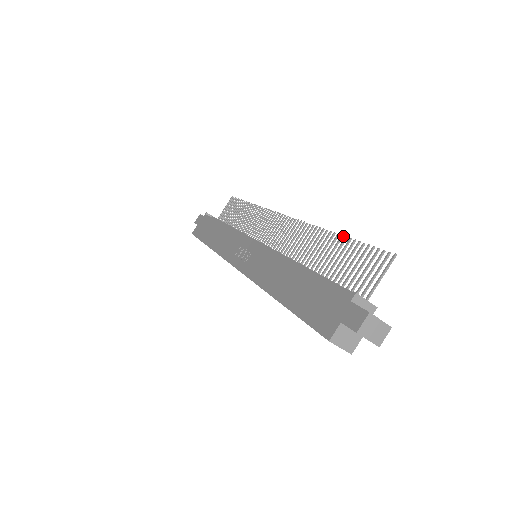
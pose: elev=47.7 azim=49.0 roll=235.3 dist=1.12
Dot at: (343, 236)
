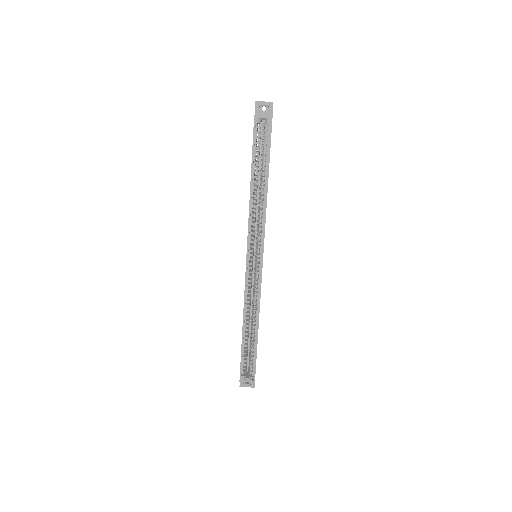
Dot at: occluded
